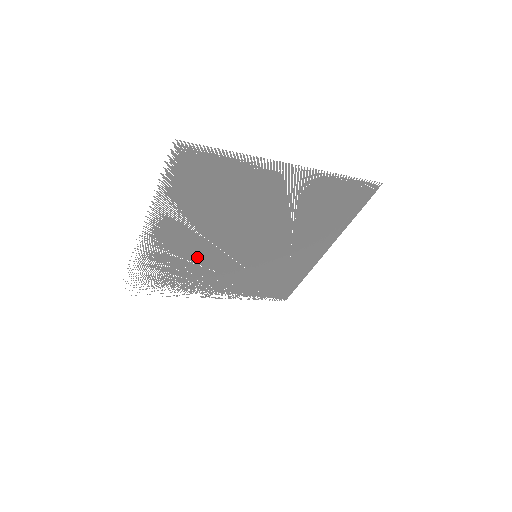
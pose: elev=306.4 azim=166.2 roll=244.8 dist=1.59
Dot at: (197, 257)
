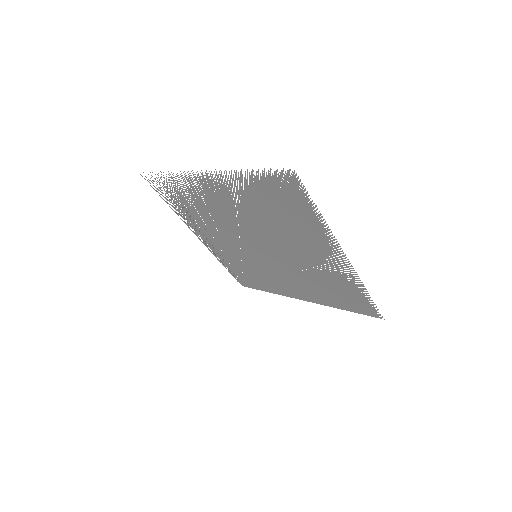
Dot at: (218, 216)
